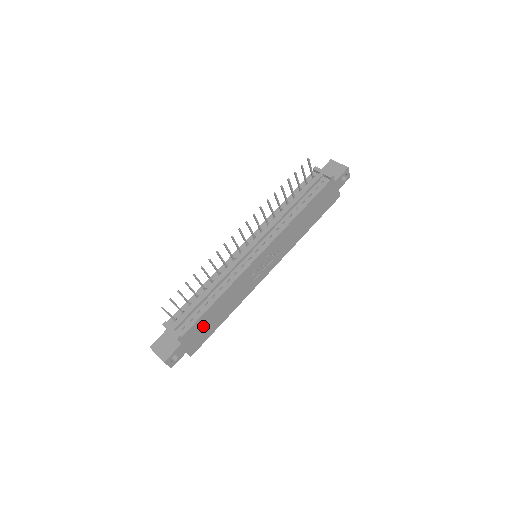
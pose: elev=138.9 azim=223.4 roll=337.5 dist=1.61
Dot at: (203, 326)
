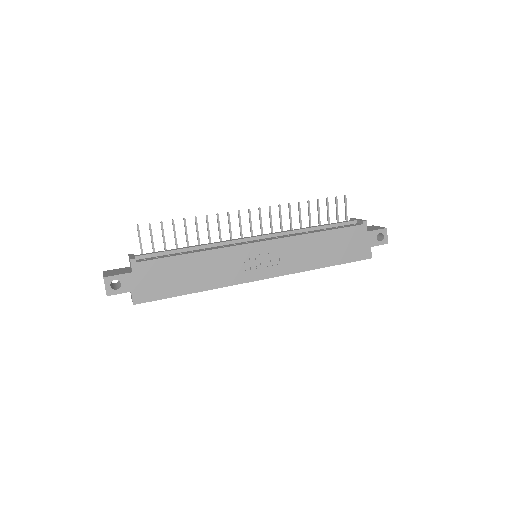
Dot at: (164, 274)
